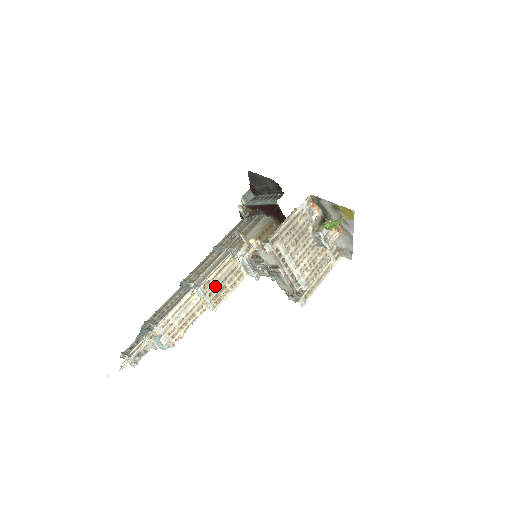
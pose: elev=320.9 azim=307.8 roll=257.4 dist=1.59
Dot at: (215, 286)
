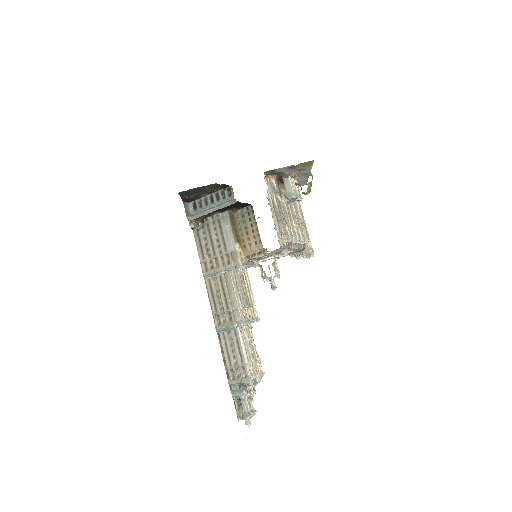
Dot at: (246, 306)
